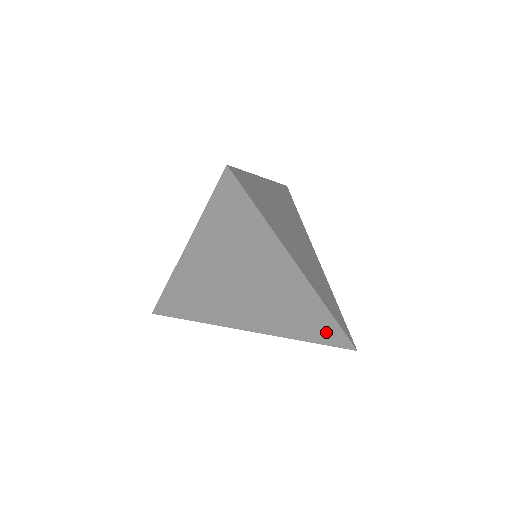
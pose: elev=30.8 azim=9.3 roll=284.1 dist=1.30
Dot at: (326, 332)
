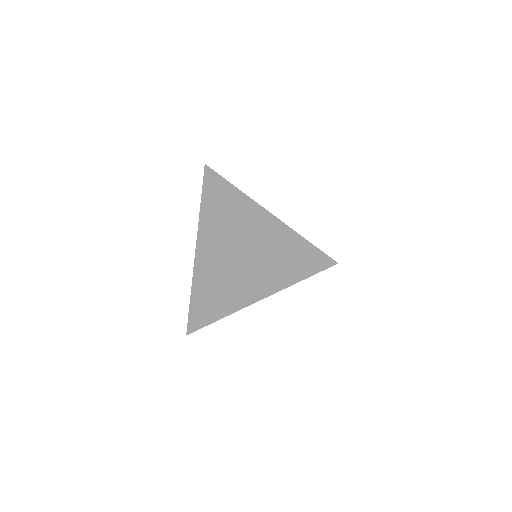
Dot at: (307, 259)
